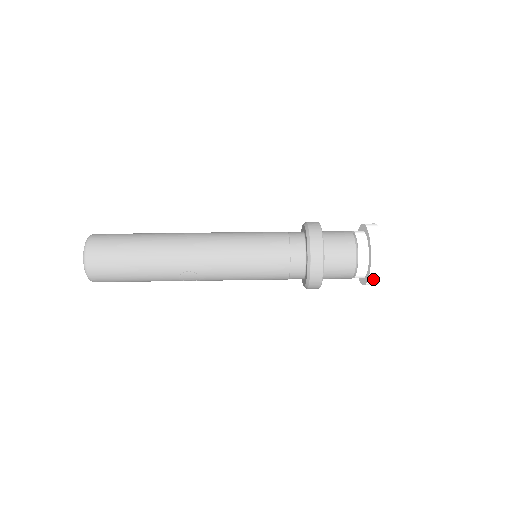
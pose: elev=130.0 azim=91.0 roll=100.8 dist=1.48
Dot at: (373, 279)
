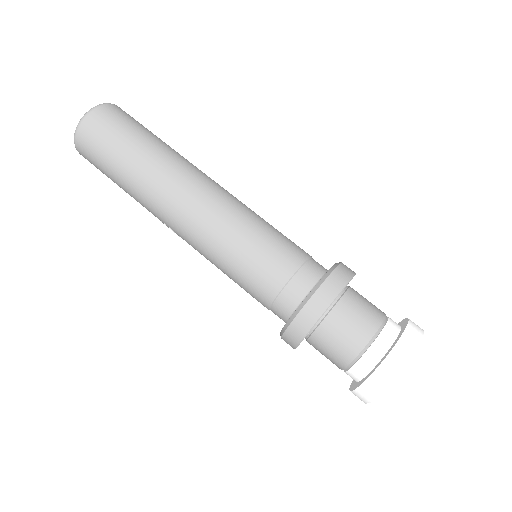
Dot at: occluded
